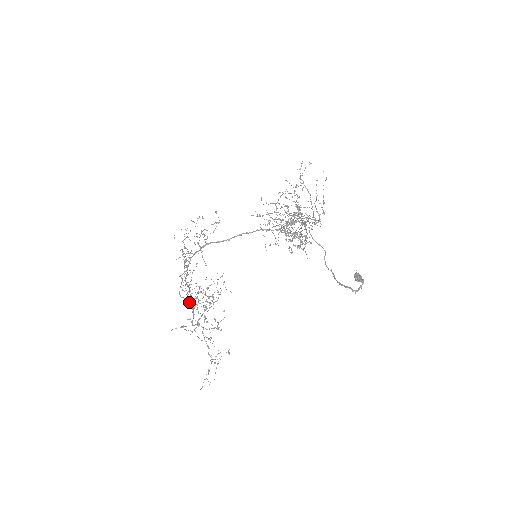
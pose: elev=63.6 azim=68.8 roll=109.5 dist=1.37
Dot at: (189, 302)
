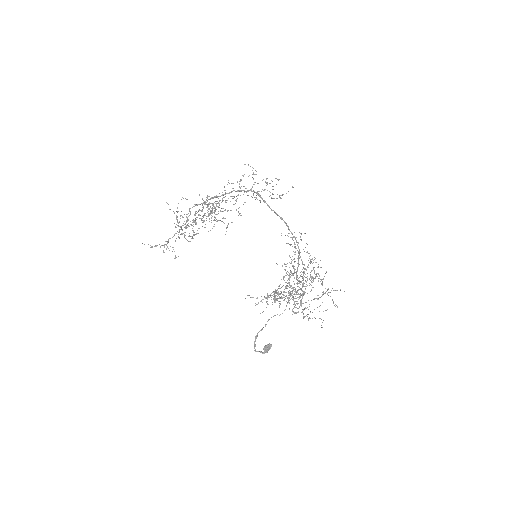
Dot at: (198, 204)
